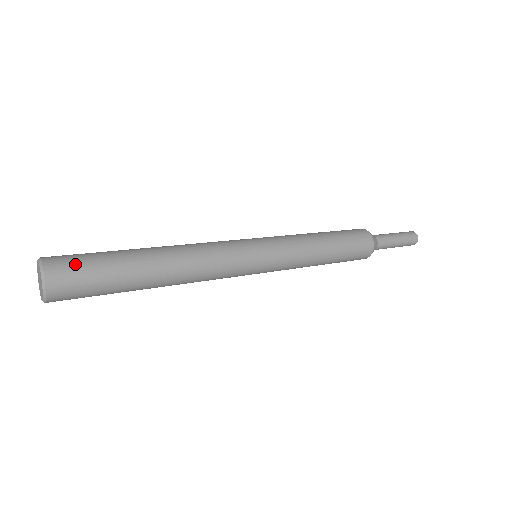
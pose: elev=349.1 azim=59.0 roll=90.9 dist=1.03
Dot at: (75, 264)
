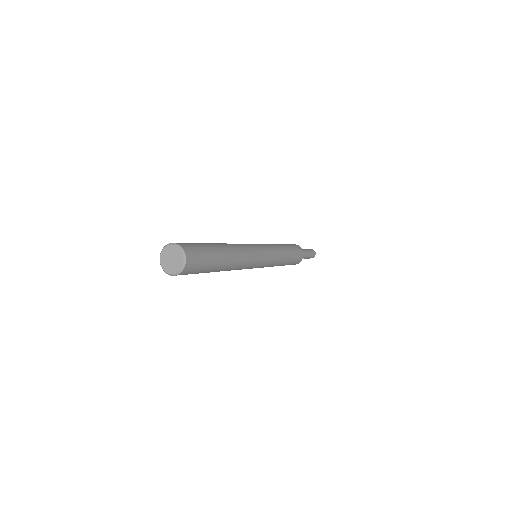
Dot at: (198, 256)
